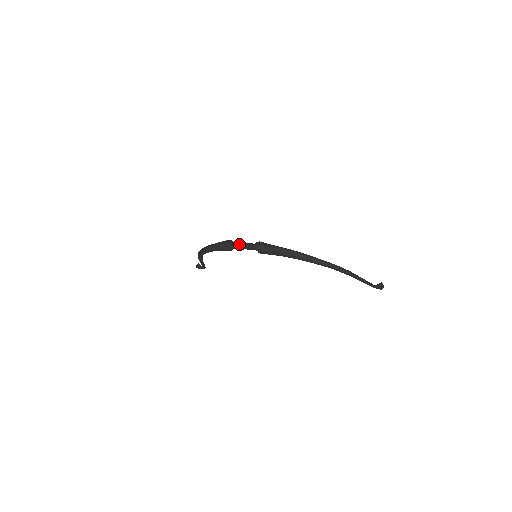
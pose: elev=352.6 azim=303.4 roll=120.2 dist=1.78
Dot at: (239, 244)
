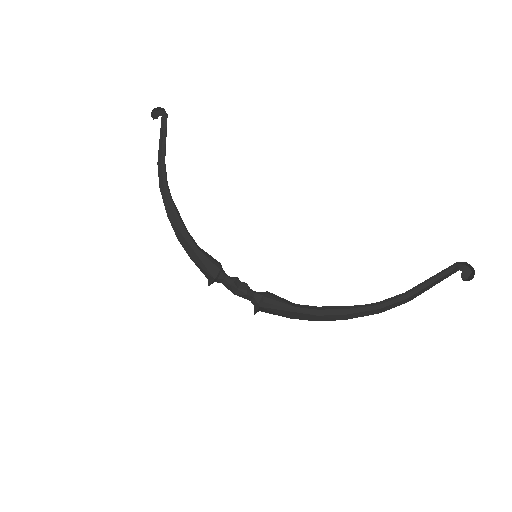
Dot at: occluded
